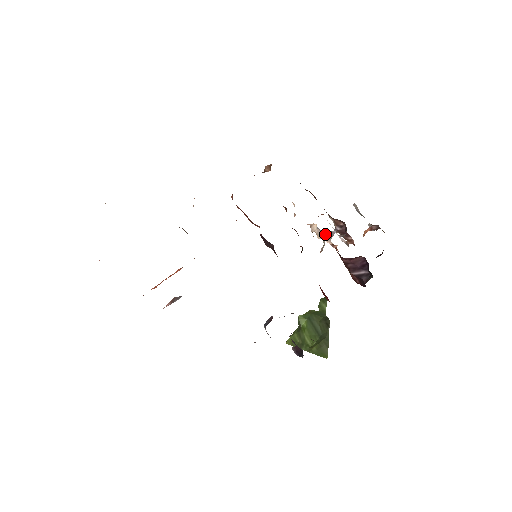
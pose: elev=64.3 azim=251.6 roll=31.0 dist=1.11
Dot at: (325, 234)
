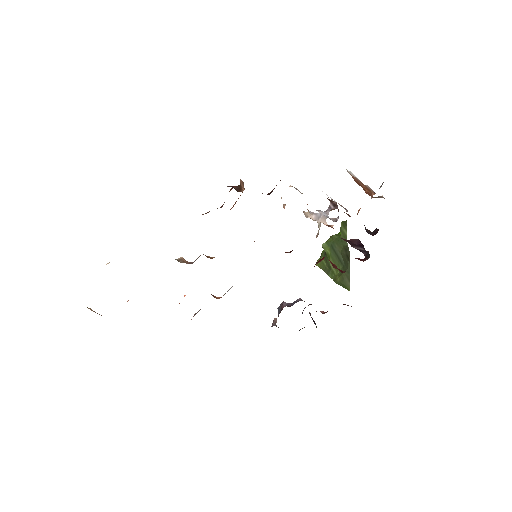
Dot at: (319, 216)
